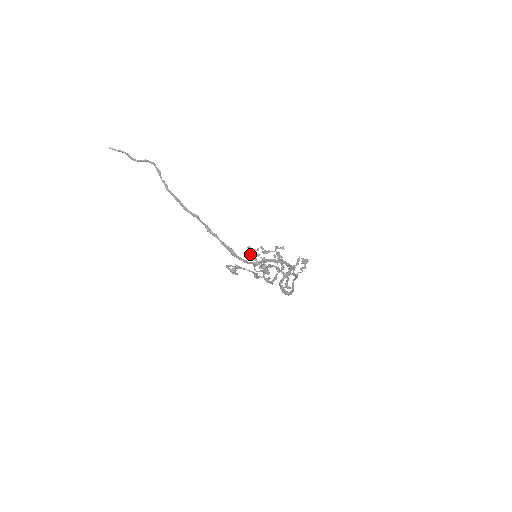
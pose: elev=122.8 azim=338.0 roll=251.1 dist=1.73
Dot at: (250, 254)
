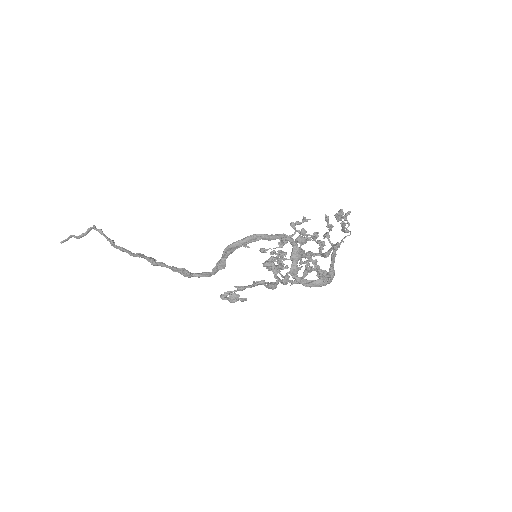
Dot at: (269, 259)
